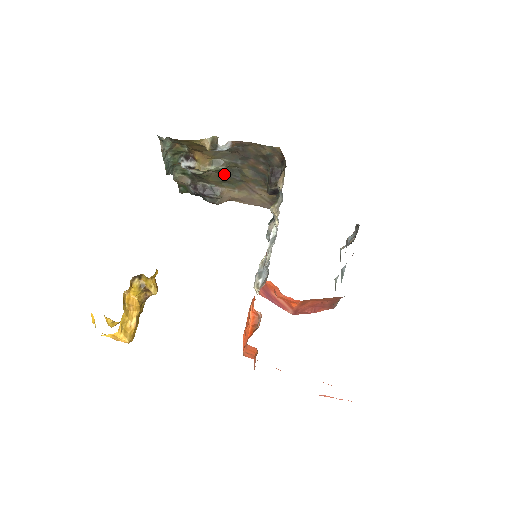
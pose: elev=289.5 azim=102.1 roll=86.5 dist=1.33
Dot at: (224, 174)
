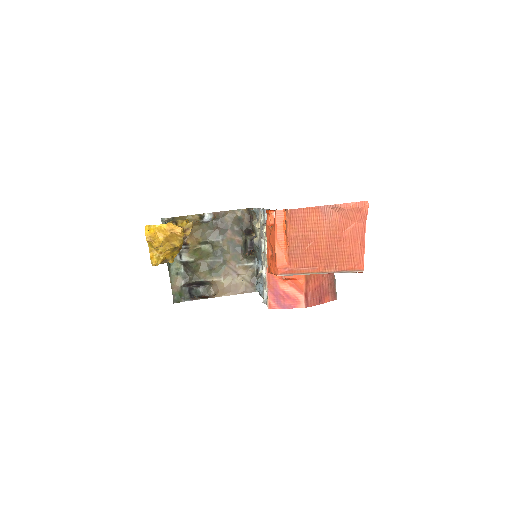
Dot at: (210, 260)
